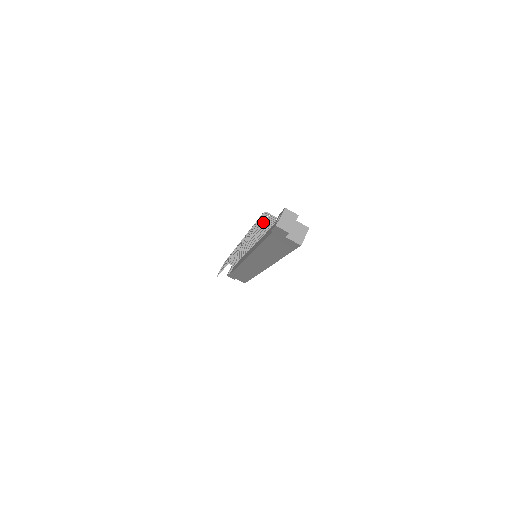
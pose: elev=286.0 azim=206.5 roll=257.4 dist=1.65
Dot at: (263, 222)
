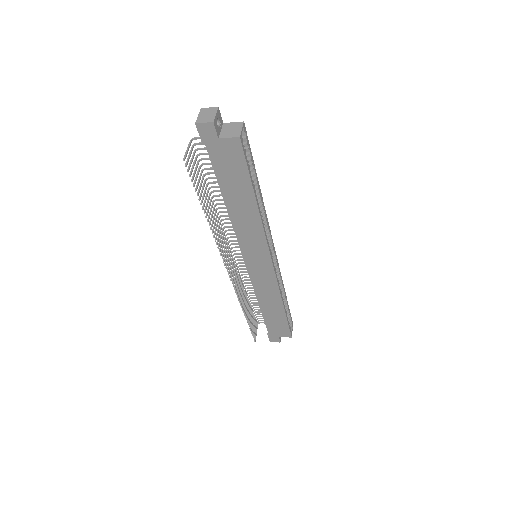
Dot at: (209, 168)
